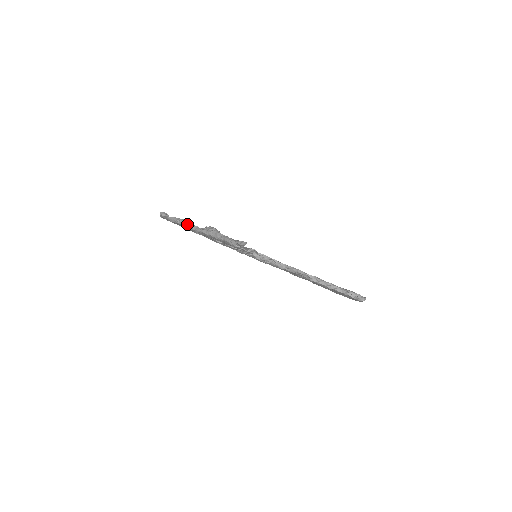
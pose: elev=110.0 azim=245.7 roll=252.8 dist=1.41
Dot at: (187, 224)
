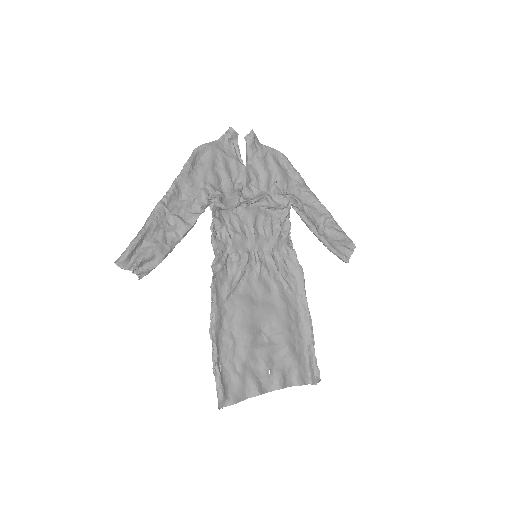
Dot at: (173, 182)
